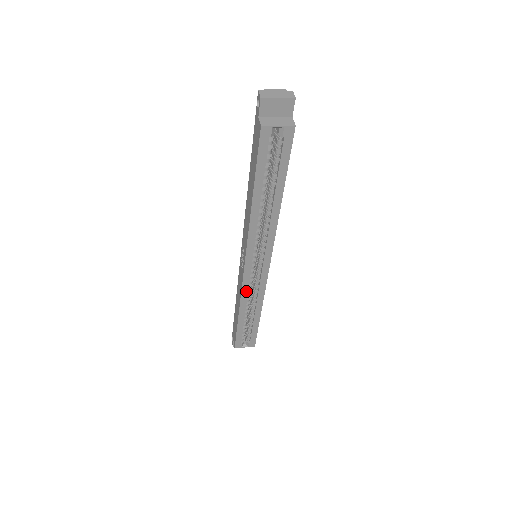
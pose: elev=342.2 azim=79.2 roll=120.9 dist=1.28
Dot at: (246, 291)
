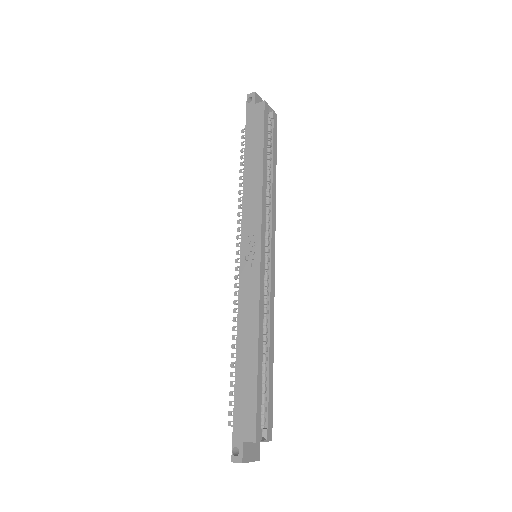
Dot at: (262, 295)
